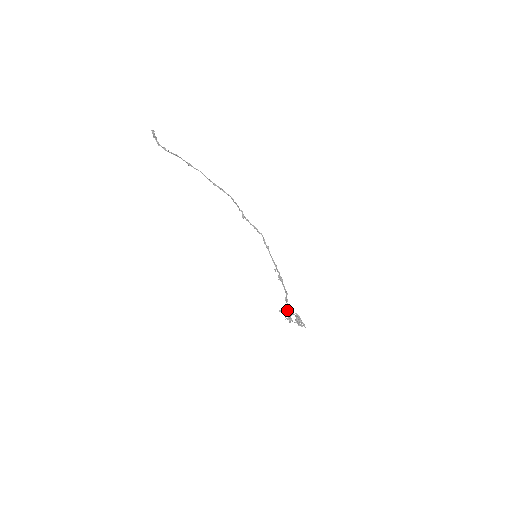
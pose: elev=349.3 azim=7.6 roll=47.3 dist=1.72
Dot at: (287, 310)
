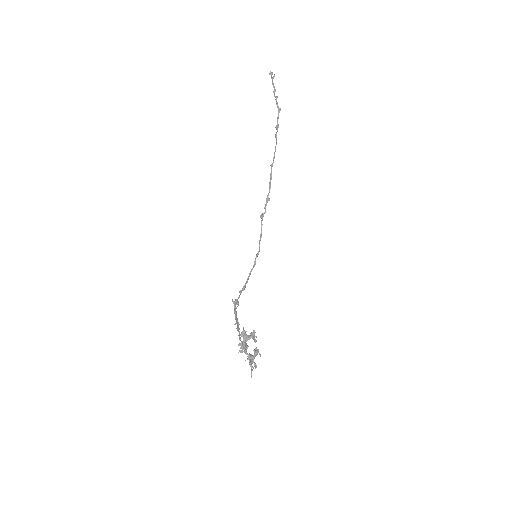
Dot at: (251, 335)
